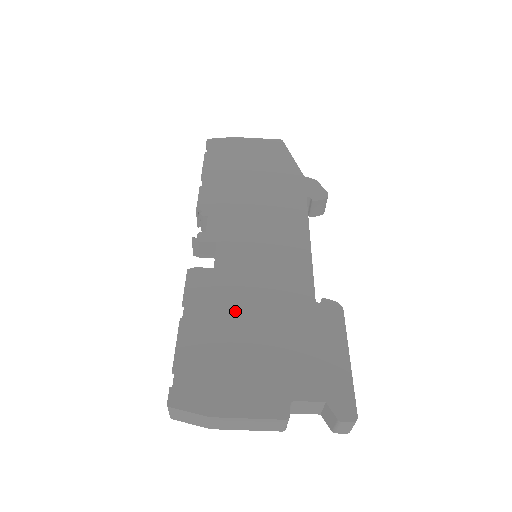
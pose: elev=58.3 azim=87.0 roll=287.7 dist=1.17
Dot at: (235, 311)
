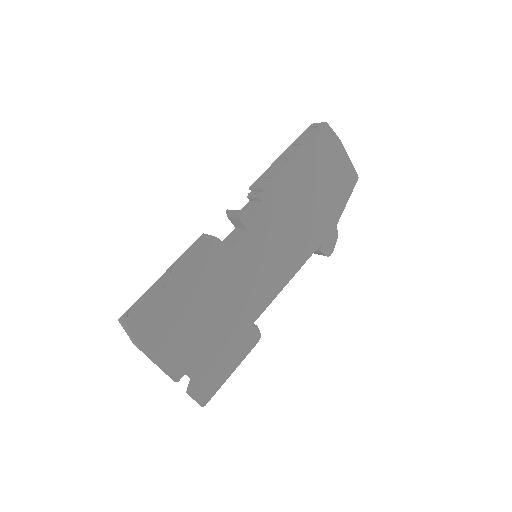
Dot at: (211, 294)
